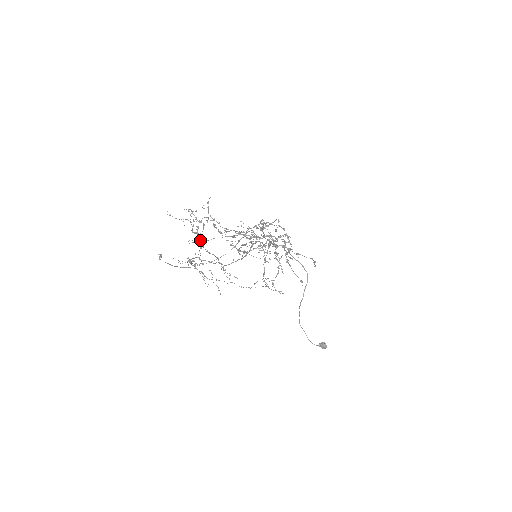
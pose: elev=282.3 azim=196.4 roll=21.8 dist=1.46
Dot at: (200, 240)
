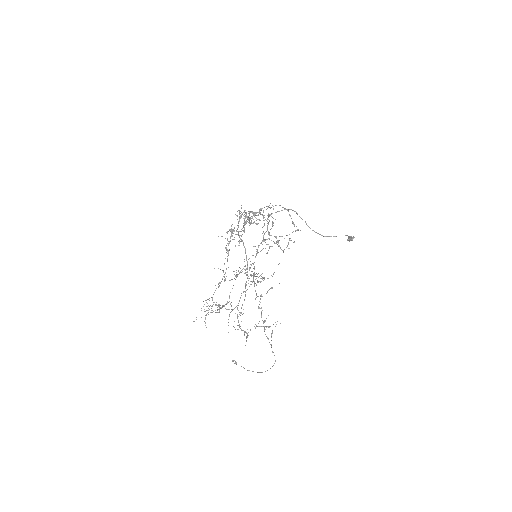
Dot at: occluded
